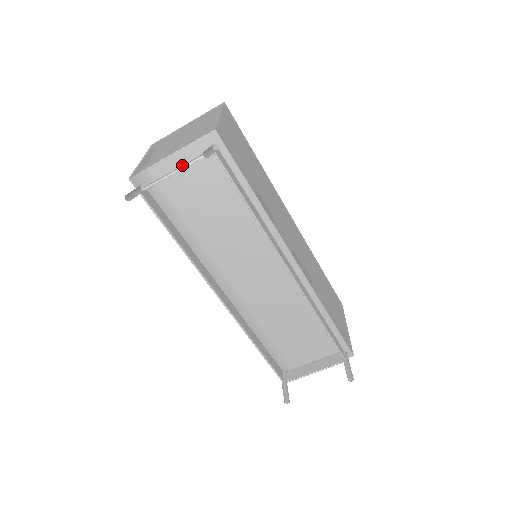
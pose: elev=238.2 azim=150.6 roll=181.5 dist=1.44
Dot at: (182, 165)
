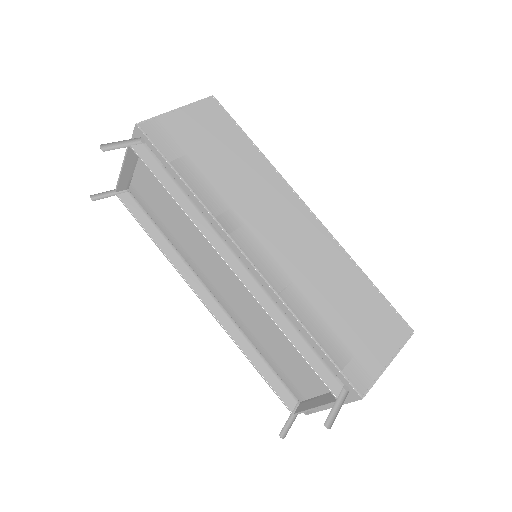
Dot at: (135, 164)
